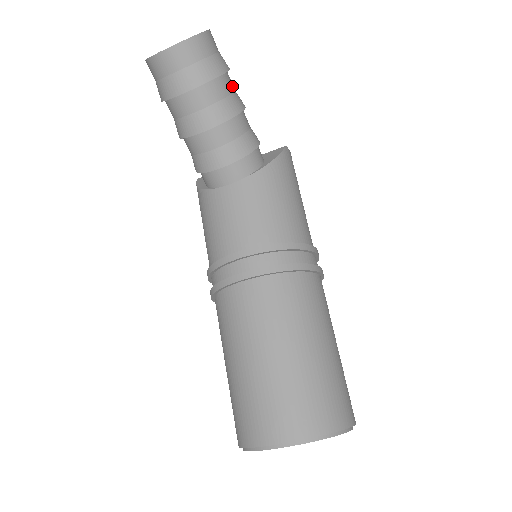
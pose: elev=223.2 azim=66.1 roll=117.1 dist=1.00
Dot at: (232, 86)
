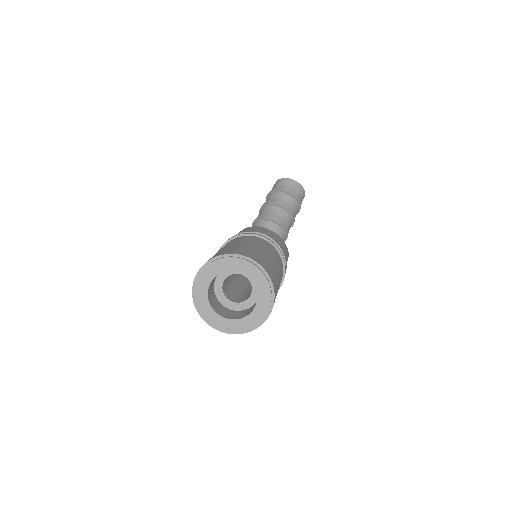
Dot at: occluded
